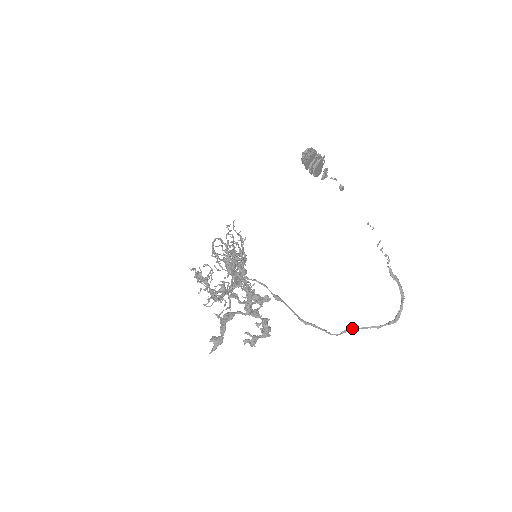
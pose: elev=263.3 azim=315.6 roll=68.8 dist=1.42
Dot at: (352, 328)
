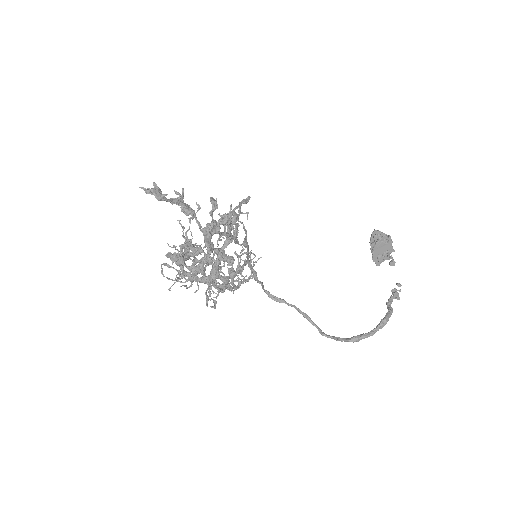
Dot at: occluded
